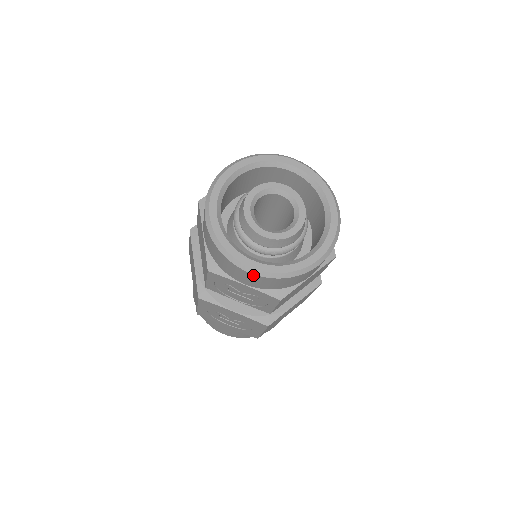
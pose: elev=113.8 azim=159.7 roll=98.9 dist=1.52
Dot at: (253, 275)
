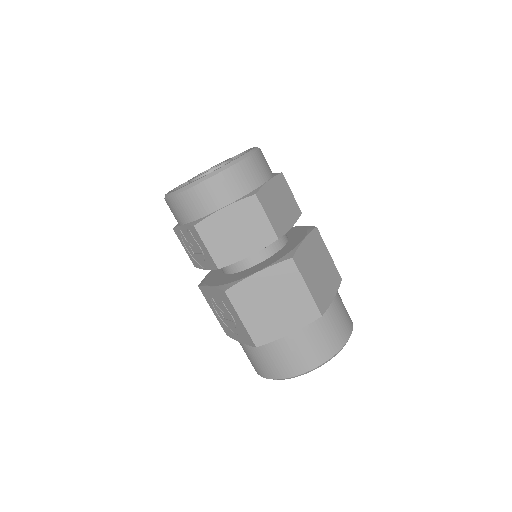
Dot at: (169, 200)
